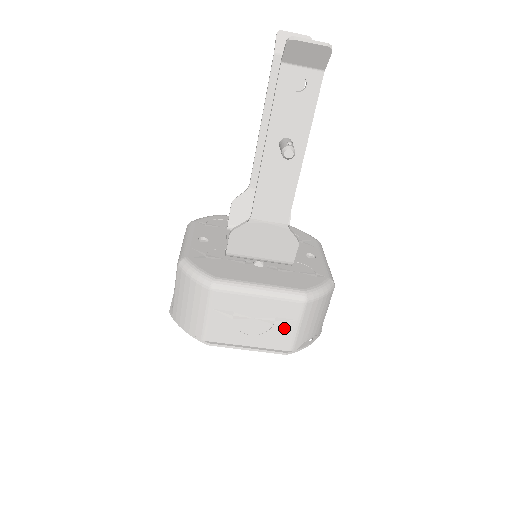
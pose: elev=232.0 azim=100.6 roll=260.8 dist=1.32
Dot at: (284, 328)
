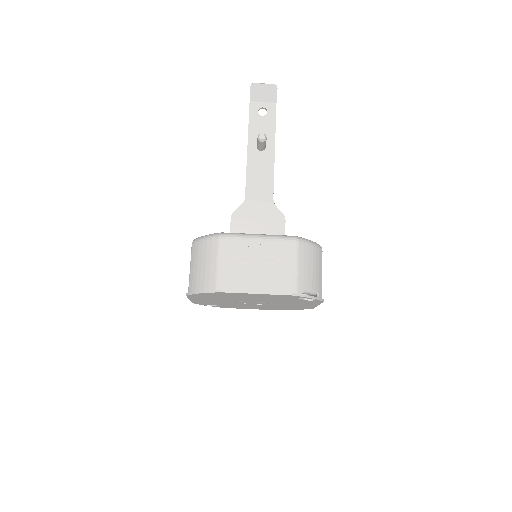
Dot at: (285, 269)
